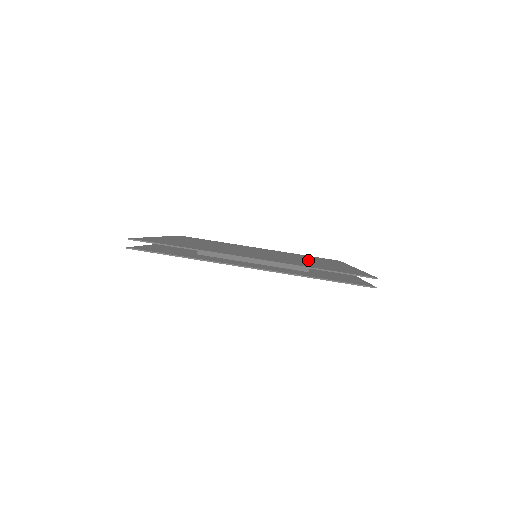
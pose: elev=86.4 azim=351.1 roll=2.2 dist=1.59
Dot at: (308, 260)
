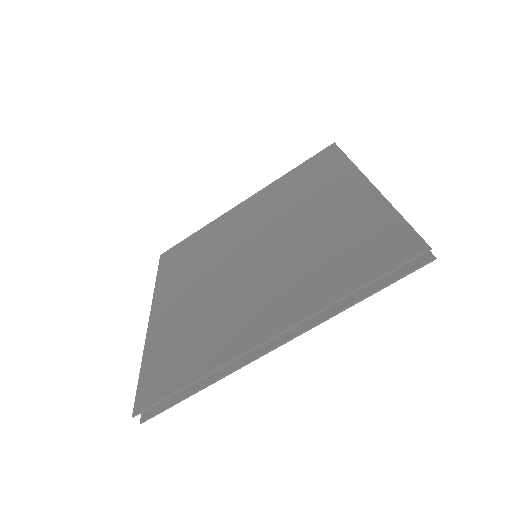
Dot at: (313, 219)
